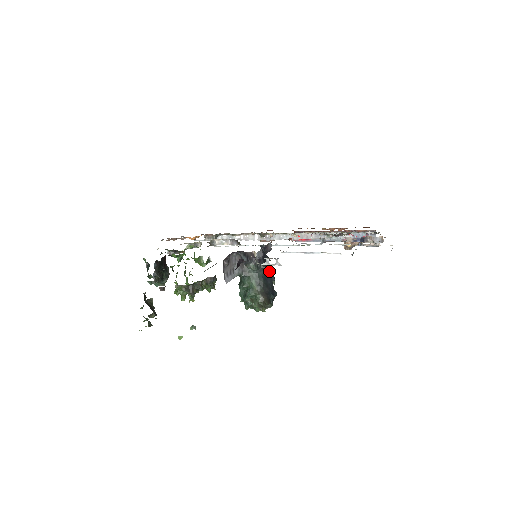
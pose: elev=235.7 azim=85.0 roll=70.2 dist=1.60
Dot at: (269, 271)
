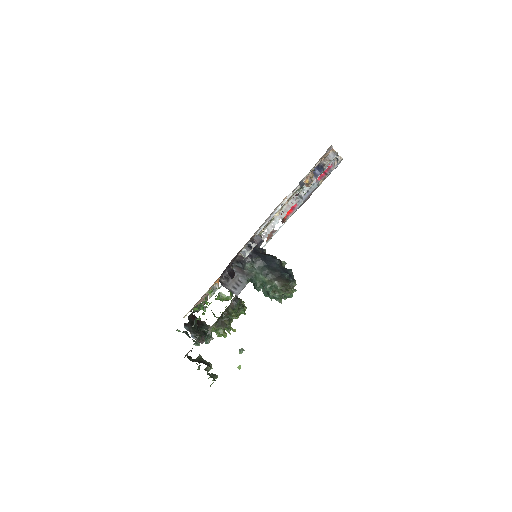
Dot at: (268, 258)
